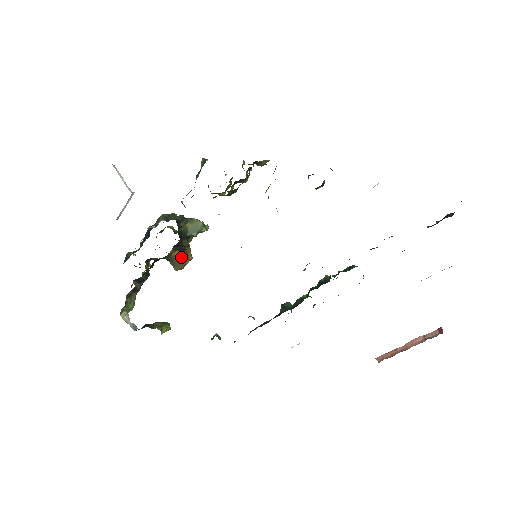
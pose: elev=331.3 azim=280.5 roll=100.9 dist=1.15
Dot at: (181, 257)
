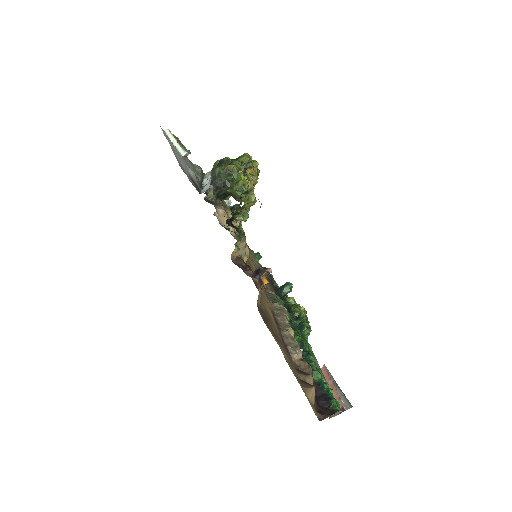
Dot at: occluded
